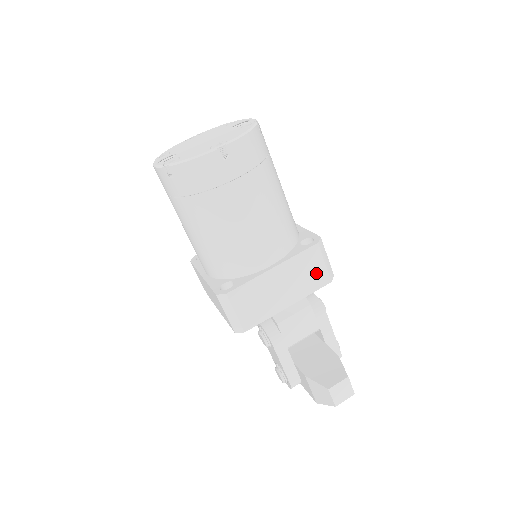
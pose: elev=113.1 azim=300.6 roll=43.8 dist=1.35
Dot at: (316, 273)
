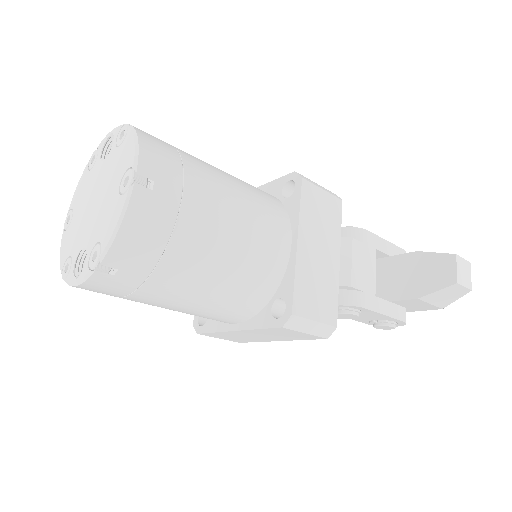
Dot at: (326, 207)
